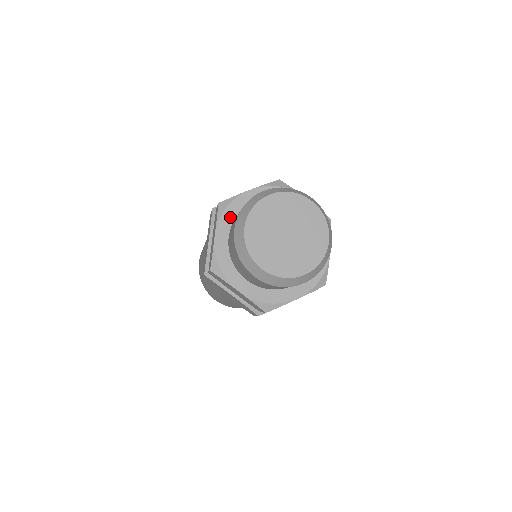
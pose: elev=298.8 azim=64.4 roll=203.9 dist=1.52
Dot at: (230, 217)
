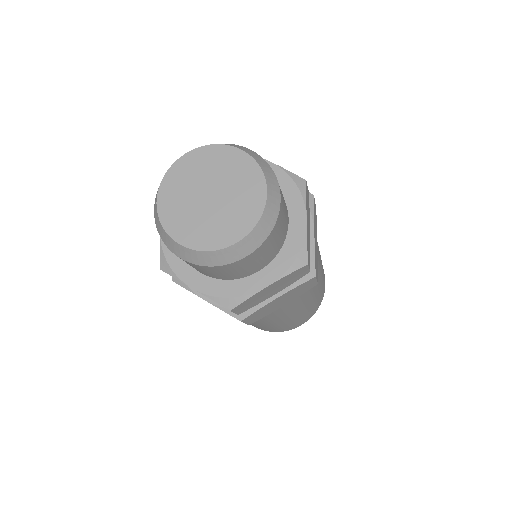
Dot at: occluded
